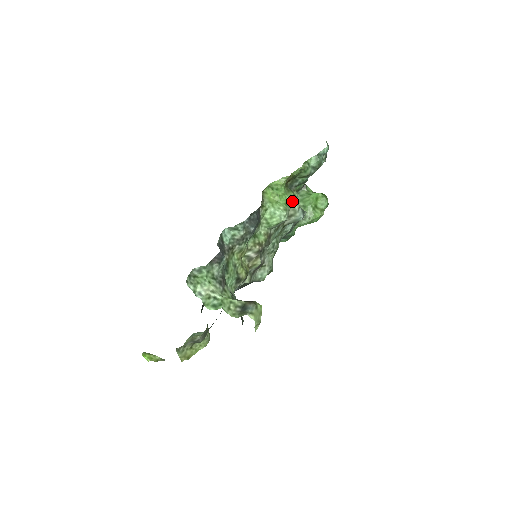
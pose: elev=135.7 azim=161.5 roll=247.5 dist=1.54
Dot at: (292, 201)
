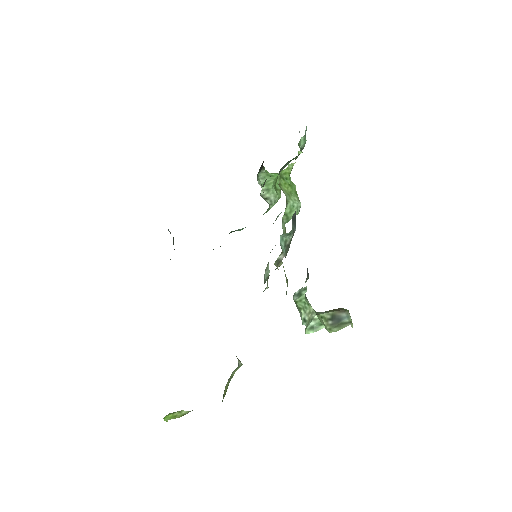
Dot at: occluded
